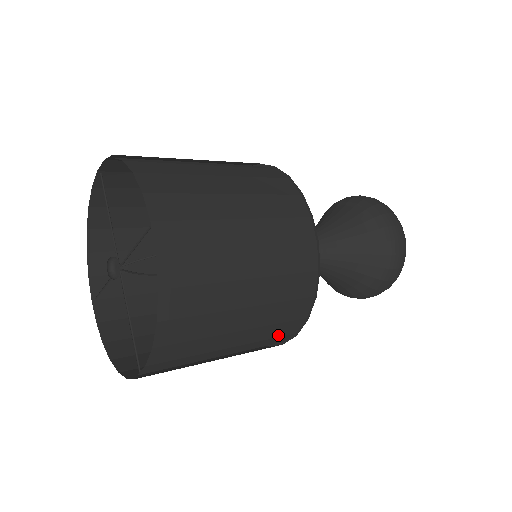
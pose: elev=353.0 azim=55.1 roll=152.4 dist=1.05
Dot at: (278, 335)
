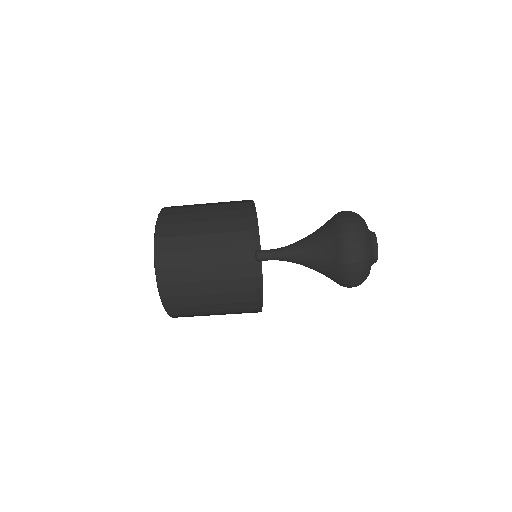
Dot at: (241, 290)
